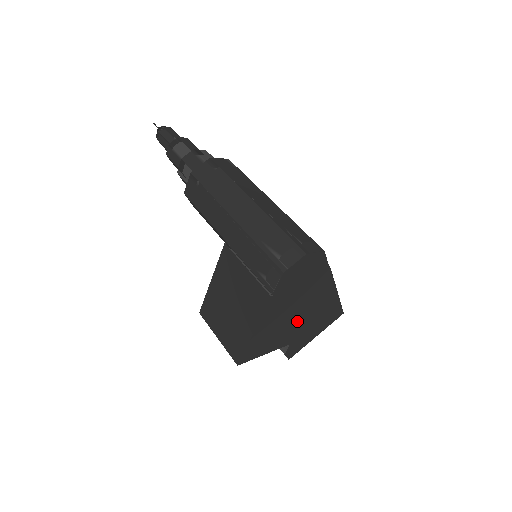
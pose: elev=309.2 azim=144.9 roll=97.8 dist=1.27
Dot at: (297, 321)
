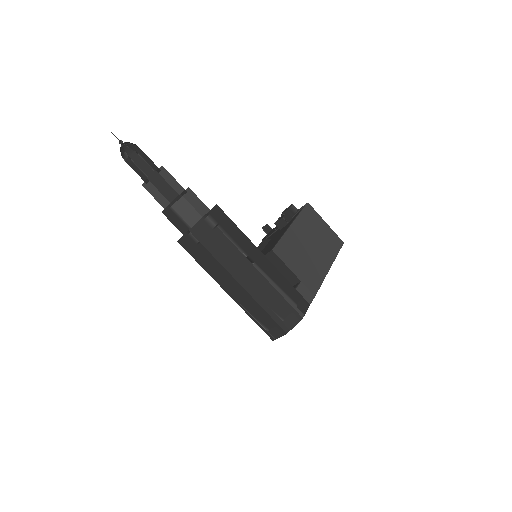
Dot at: occluded
